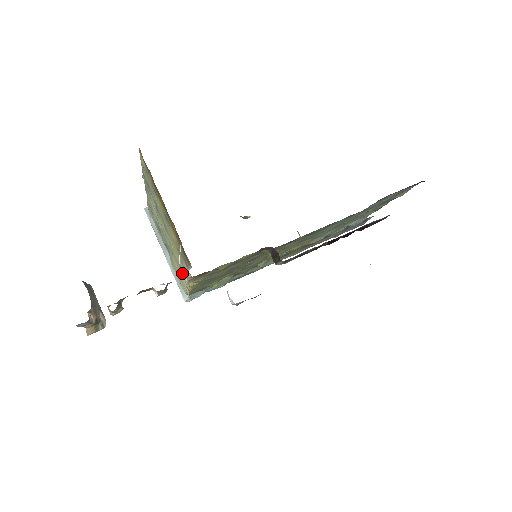
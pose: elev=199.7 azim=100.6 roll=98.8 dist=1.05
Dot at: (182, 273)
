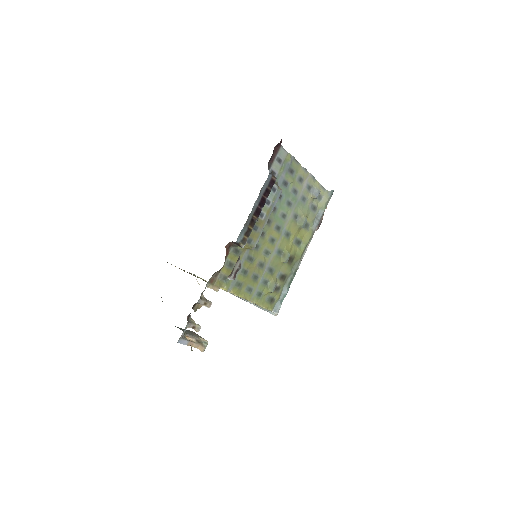
Dot at: occluded
